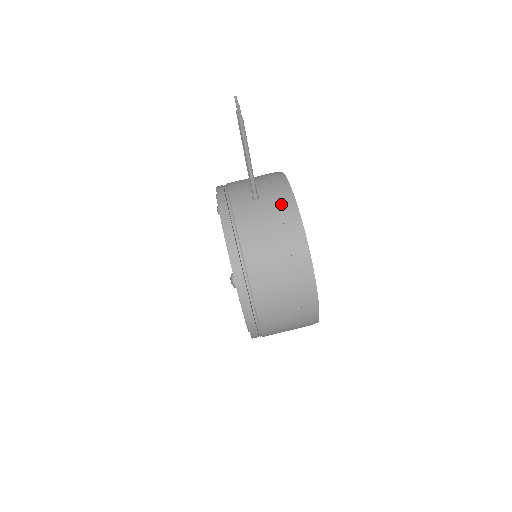
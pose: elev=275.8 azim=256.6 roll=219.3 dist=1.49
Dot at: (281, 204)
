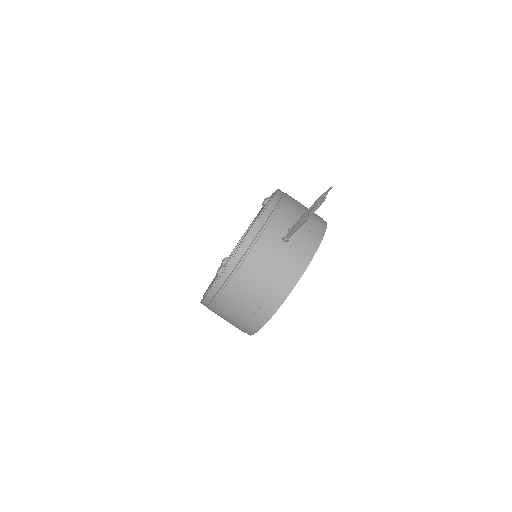
Dot at: (295, 262)
